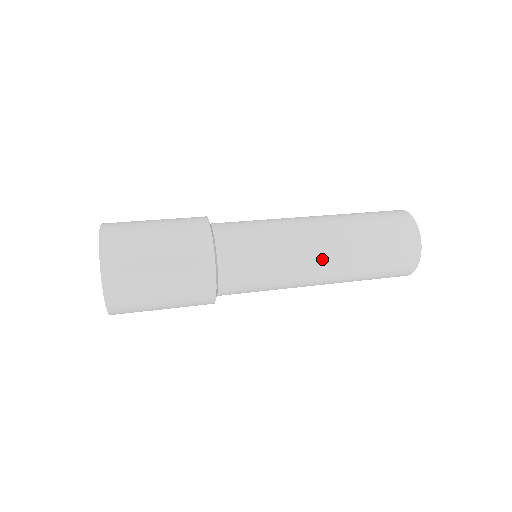
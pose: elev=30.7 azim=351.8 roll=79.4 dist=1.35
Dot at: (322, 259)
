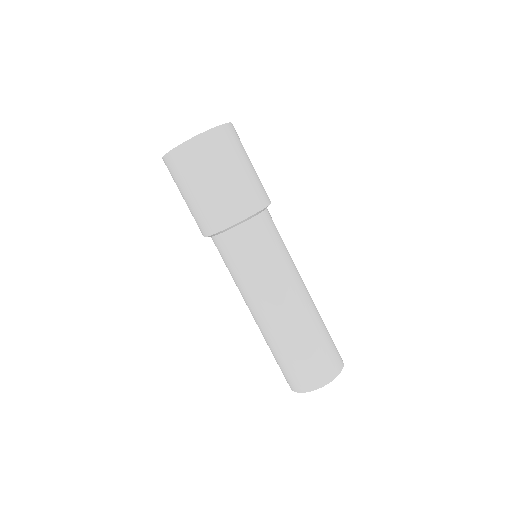
Dot at: (297, 296)
